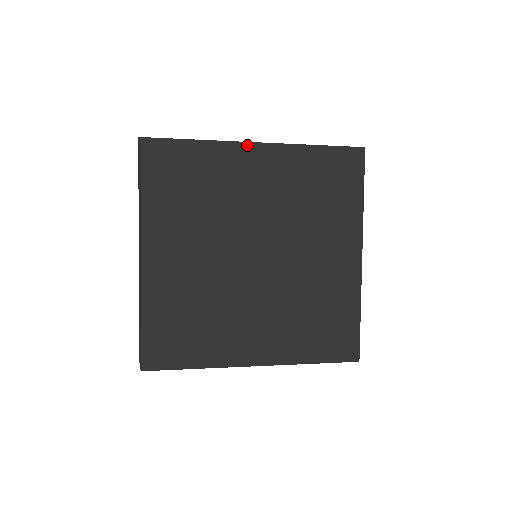
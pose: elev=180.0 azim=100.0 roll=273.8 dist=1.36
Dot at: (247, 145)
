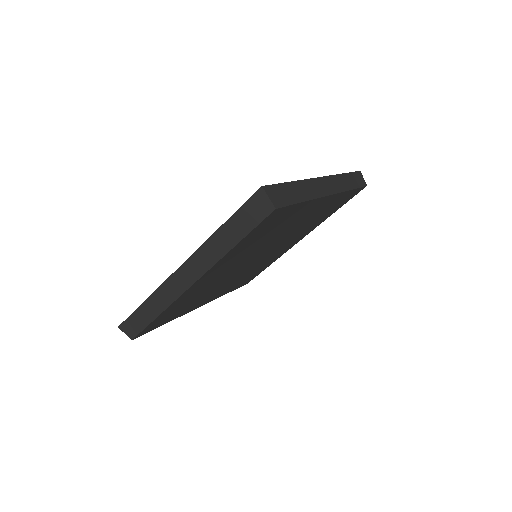
Dot at: (325, 198)
